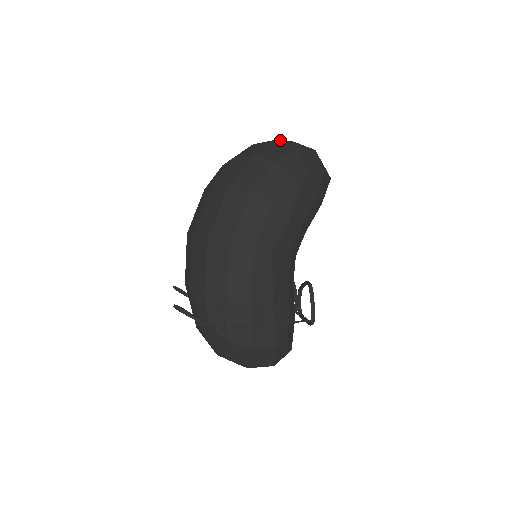
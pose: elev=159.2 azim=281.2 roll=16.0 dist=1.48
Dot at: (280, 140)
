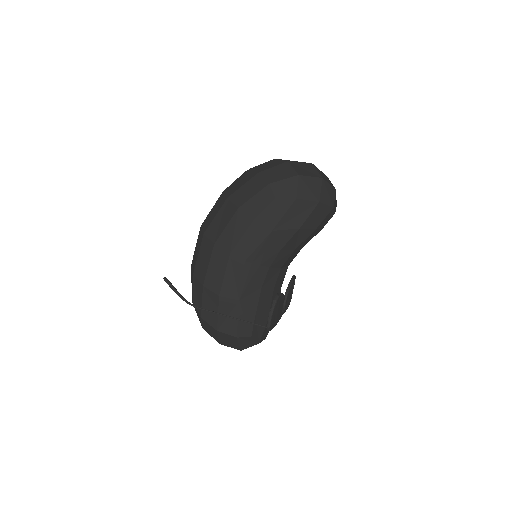
Dot at: (292, 162)
